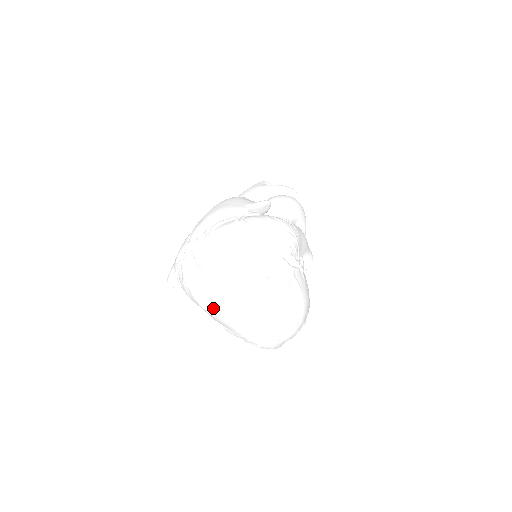
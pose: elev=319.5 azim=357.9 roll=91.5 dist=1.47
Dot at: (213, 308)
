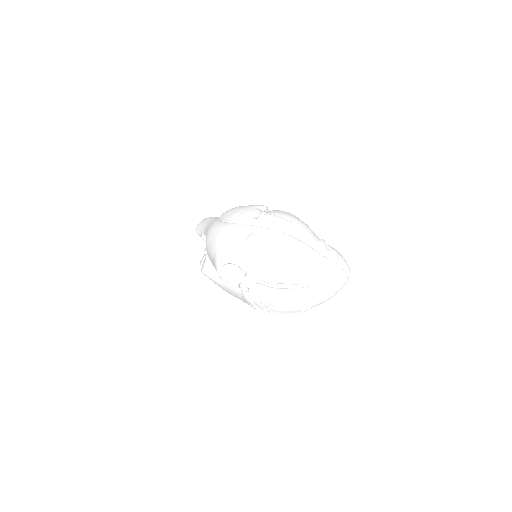
Dot at: (306, 258)
